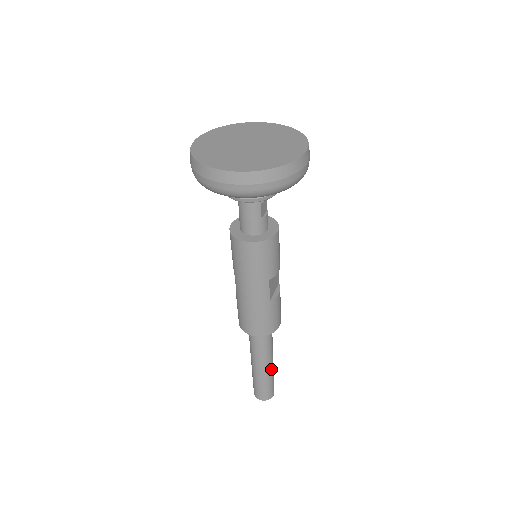
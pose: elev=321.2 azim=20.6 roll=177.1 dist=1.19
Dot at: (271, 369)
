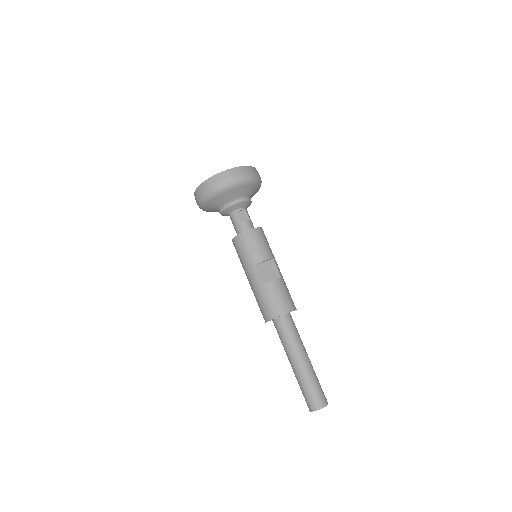
Dot at: (304, 368)
